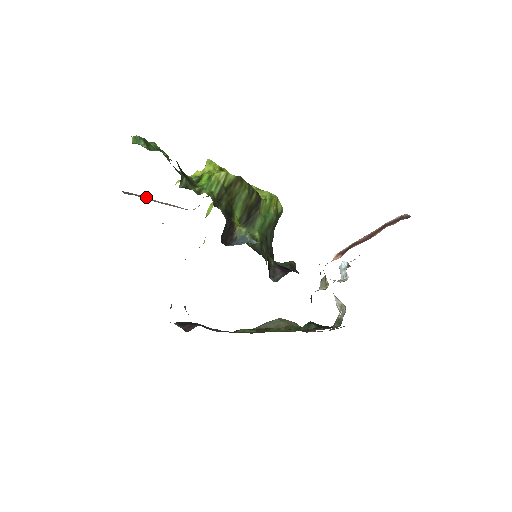
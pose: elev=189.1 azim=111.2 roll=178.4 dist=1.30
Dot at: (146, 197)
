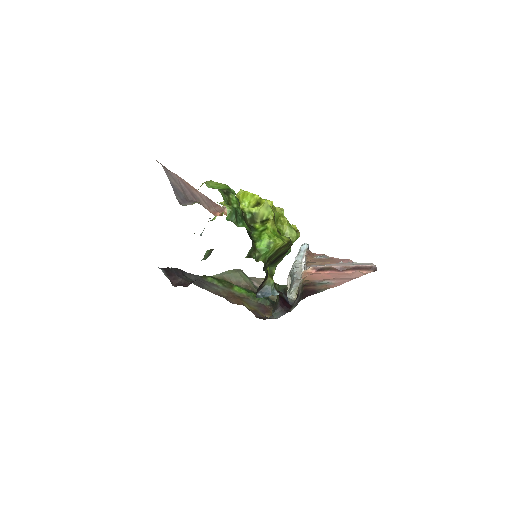
Dot at: occluded
